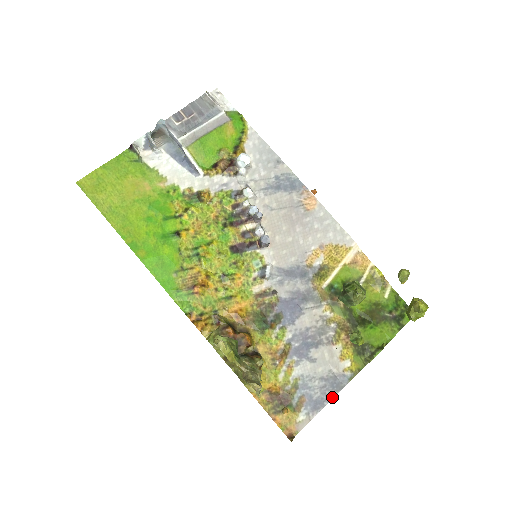
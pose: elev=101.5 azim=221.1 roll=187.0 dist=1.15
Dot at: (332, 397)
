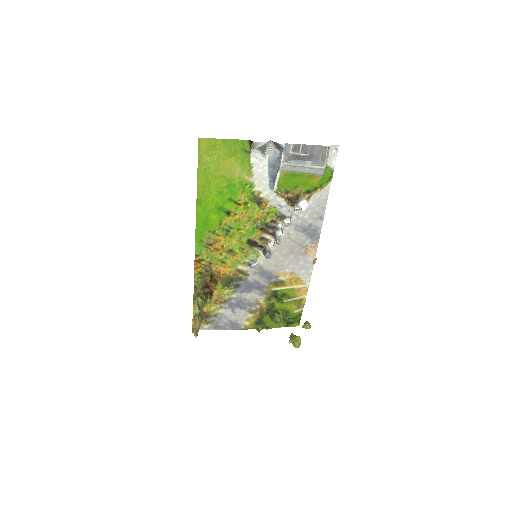
Dot at: (227, 329)
